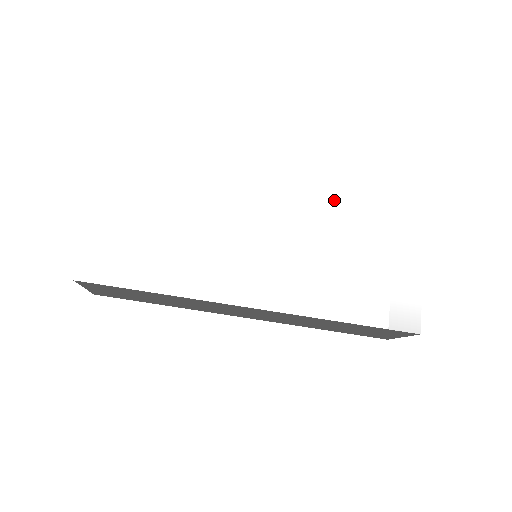
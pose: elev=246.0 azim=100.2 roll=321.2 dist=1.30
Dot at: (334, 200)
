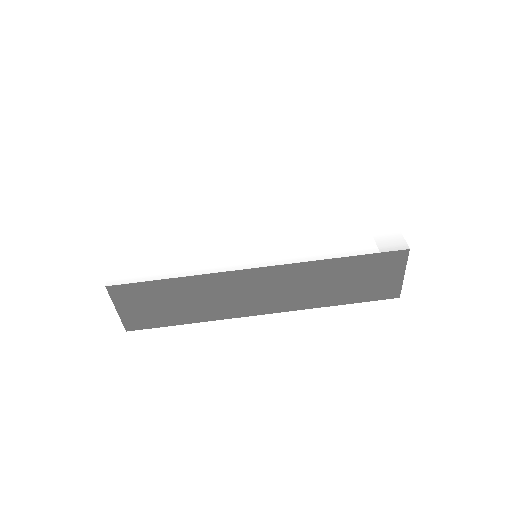
Dot at: (302, 195)
